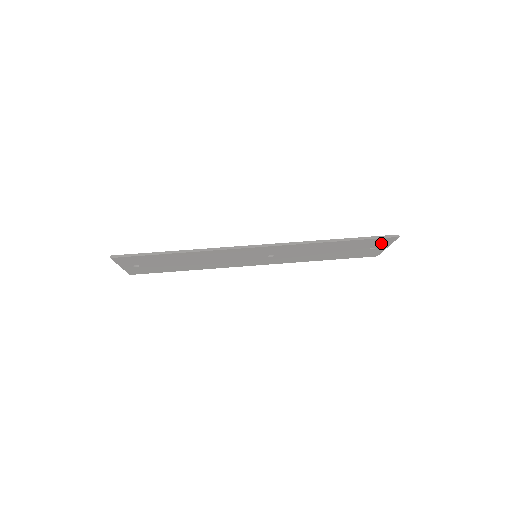
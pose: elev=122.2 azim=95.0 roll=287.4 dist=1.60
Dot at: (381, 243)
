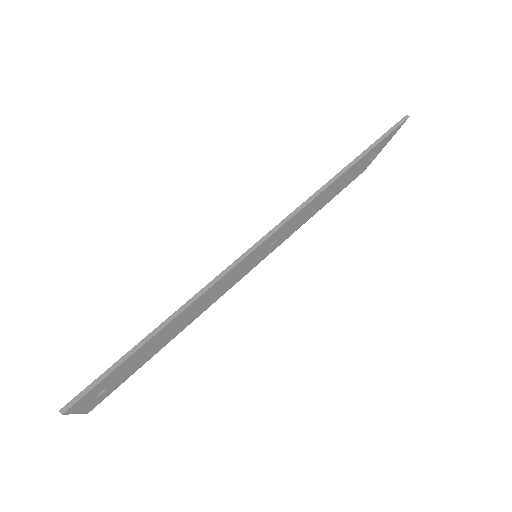
Dot at: (385, 141)
